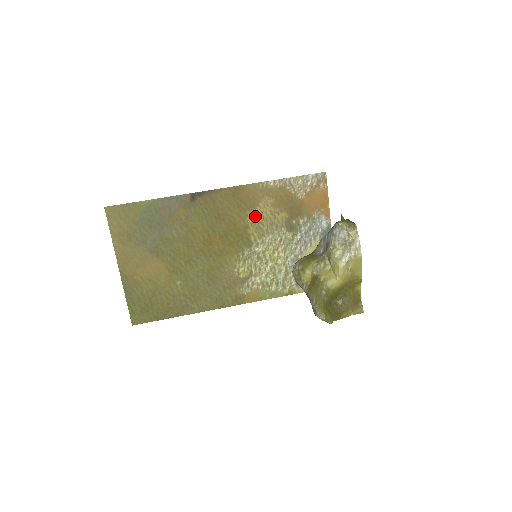
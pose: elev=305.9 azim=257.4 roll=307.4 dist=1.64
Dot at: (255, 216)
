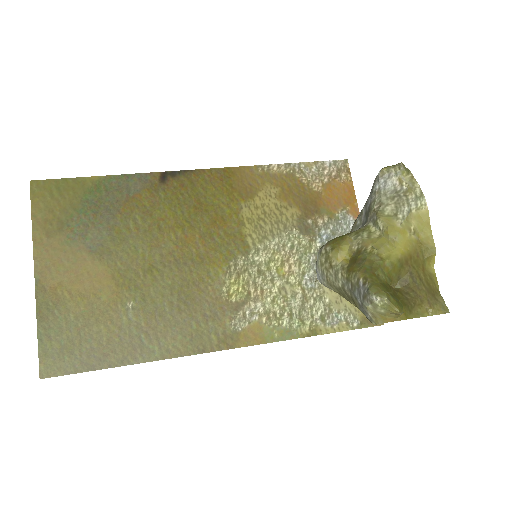
Dot at: (253, 209)
